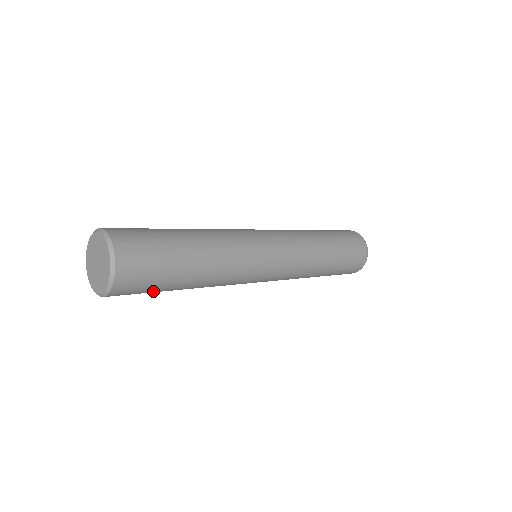
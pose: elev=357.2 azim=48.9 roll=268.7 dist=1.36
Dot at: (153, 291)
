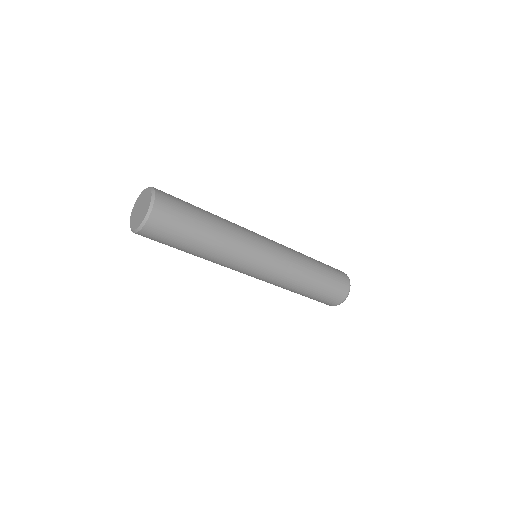
Dot at: (168, 245)
